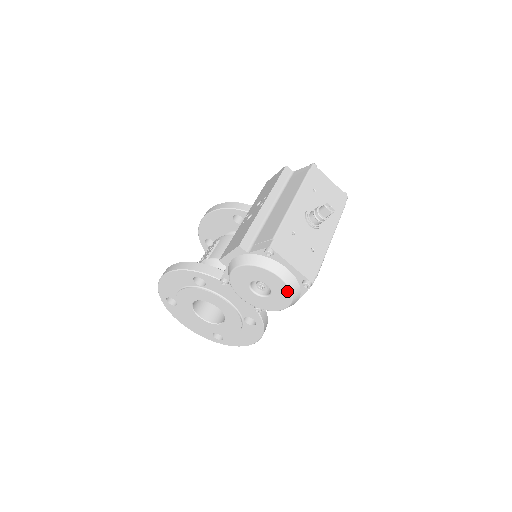
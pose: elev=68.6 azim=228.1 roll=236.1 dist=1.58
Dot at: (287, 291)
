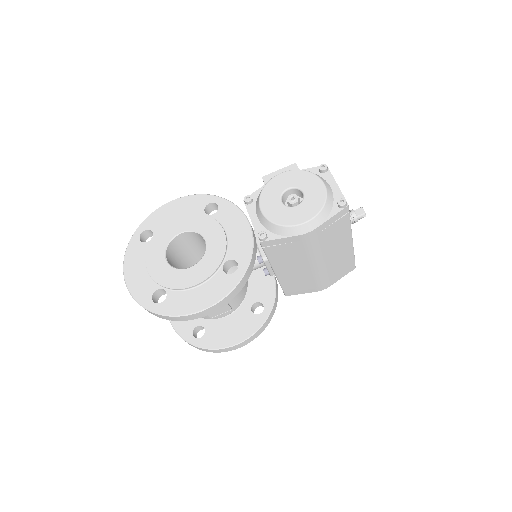
Dot at: (322, 199)
